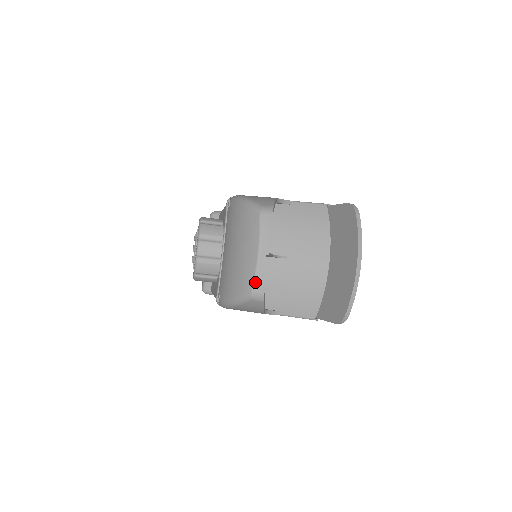
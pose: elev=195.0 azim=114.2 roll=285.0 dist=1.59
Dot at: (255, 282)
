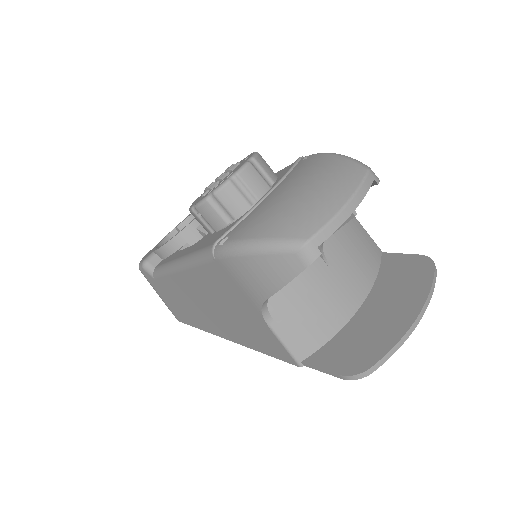
Dot at: (321, 232)
